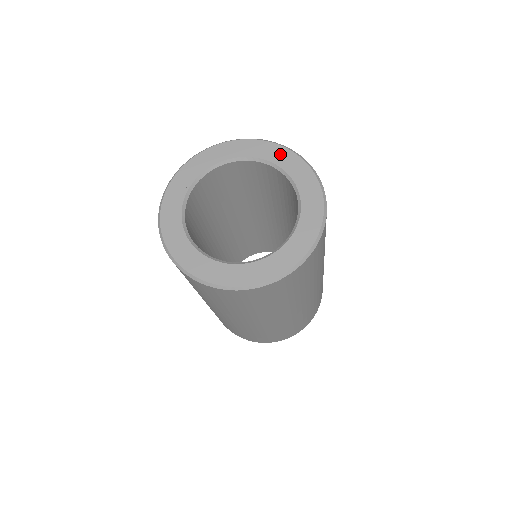
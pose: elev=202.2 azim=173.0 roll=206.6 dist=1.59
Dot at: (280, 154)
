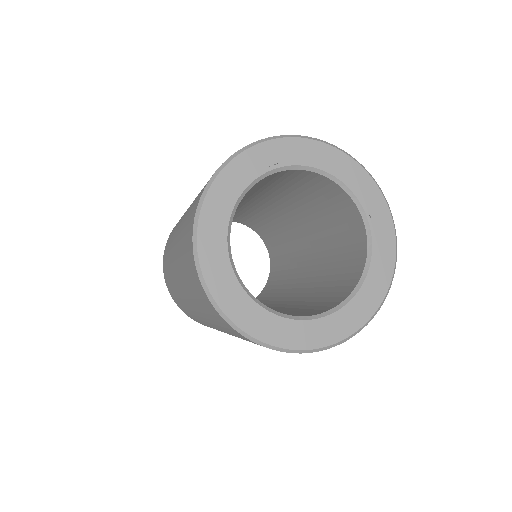
Dot at: (383, 222)
